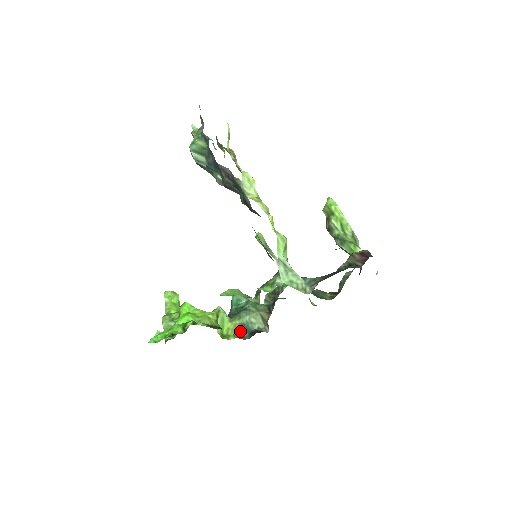
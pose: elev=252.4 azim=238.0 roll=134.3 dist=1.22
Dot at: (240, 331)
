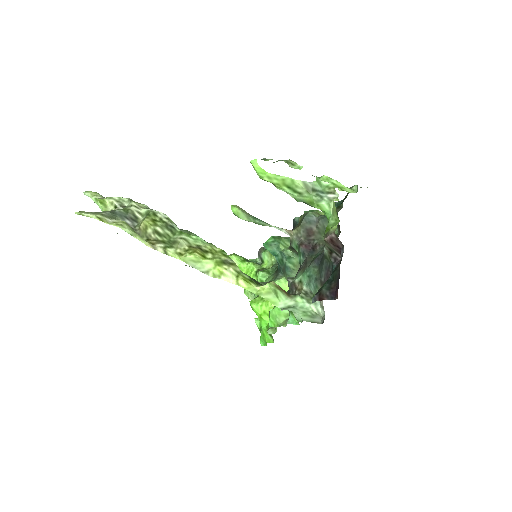
Dot at: occluded
